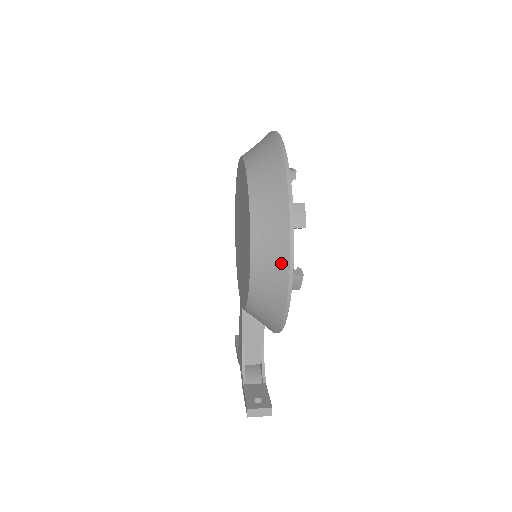
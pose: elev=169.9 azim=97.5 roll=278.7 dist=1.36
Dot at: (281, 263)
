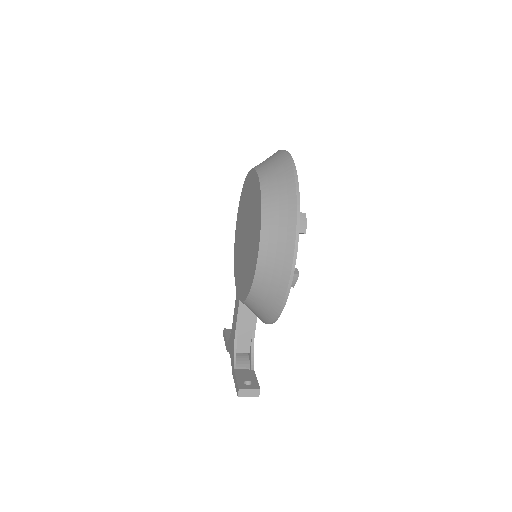
Dot at: (285, 260)
